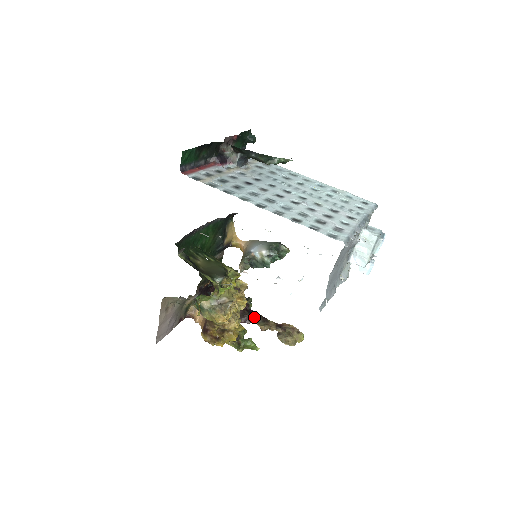
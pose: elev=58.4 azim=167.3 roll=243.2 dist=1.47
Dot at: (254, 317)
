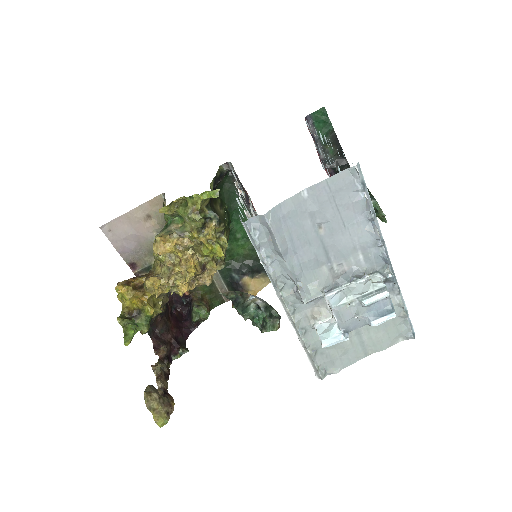
Dot at: (165, 361)
